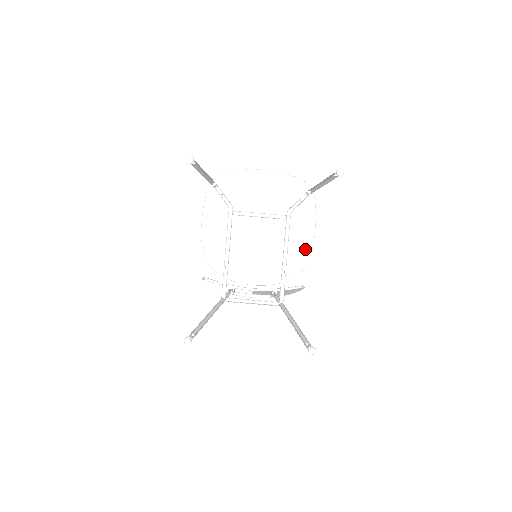
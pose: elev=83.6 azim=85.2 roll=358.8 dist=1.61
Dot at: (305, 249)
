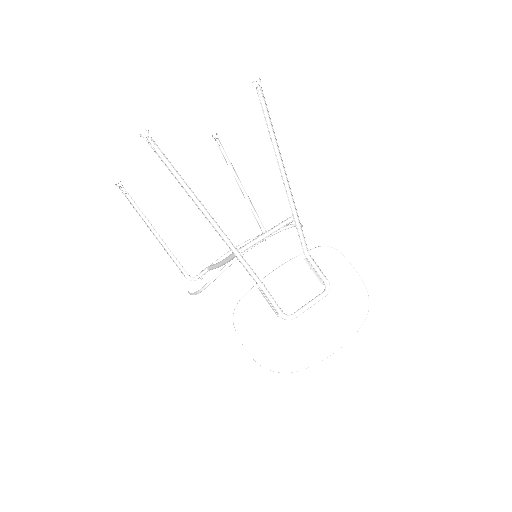
Dot at: occluded
